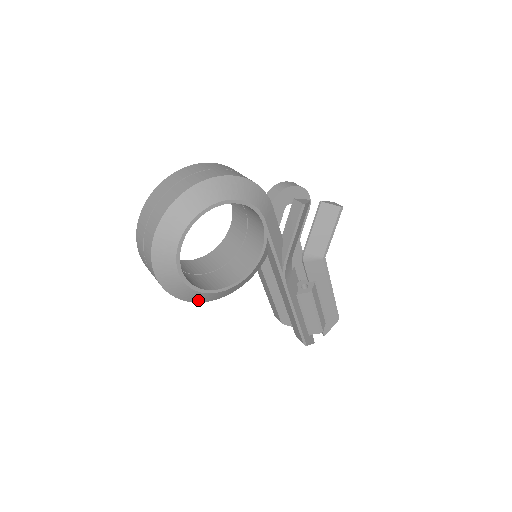
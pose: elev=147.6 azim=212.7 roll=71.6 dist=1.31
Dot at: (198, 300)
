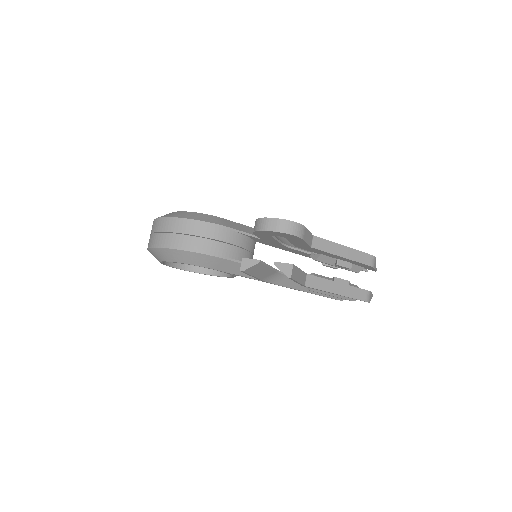
Dot at: occluded
